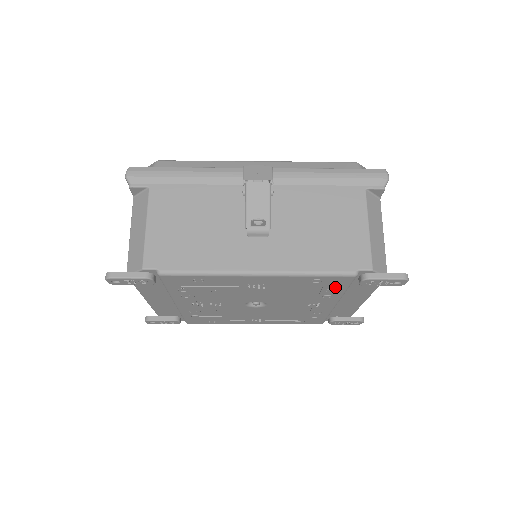
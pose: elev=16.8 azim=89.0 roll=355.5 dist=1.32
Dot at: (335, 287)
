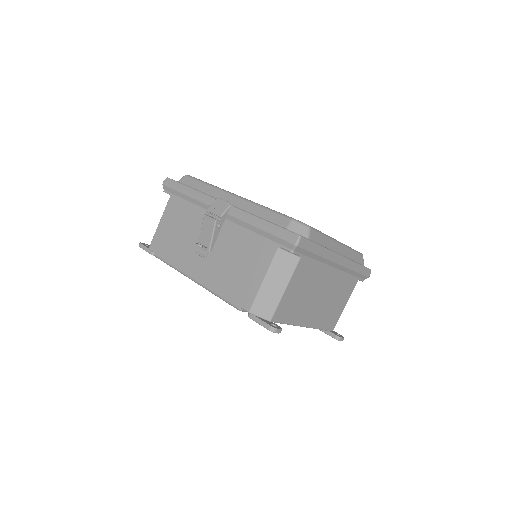
Dot at: occluded
